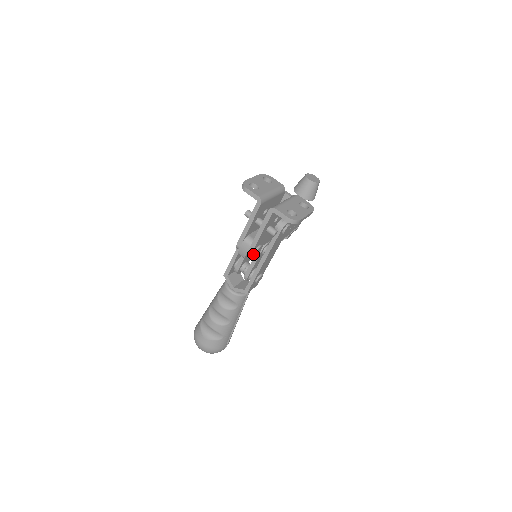
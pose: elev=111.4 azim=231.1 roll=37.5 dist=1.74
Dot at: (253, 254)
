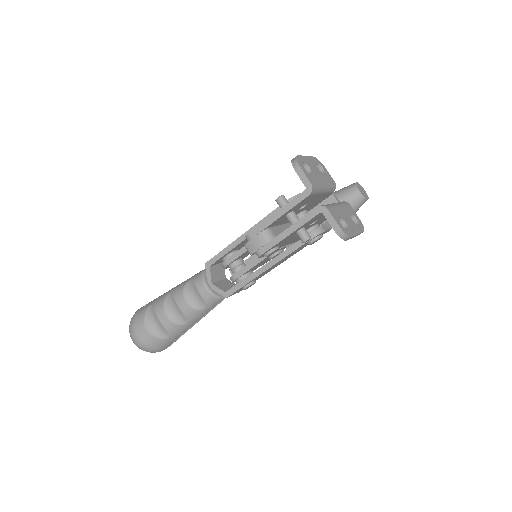
Dot at: (264, 254)
